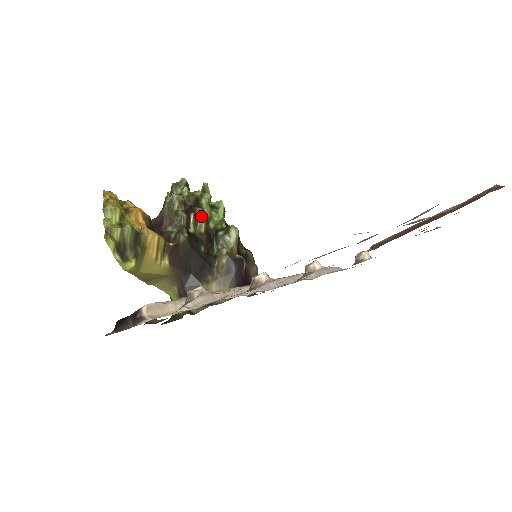
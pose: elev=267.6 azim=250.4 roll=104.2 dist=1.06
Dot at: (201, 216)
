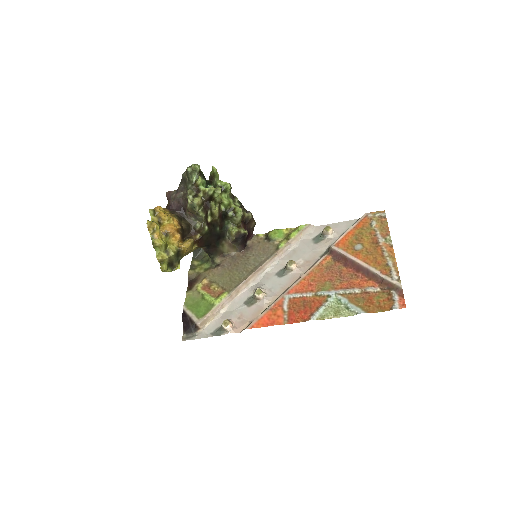
Dot at: (216, 212)
